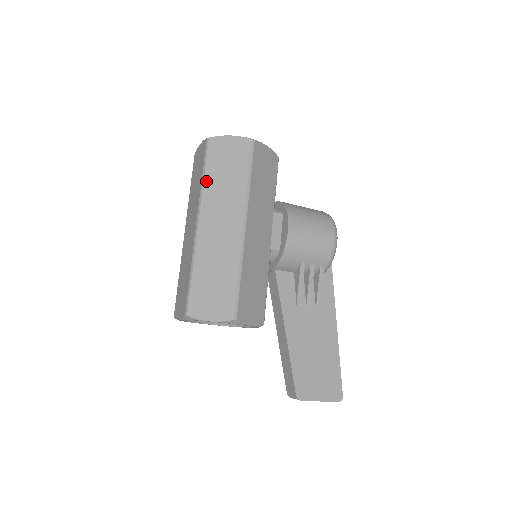
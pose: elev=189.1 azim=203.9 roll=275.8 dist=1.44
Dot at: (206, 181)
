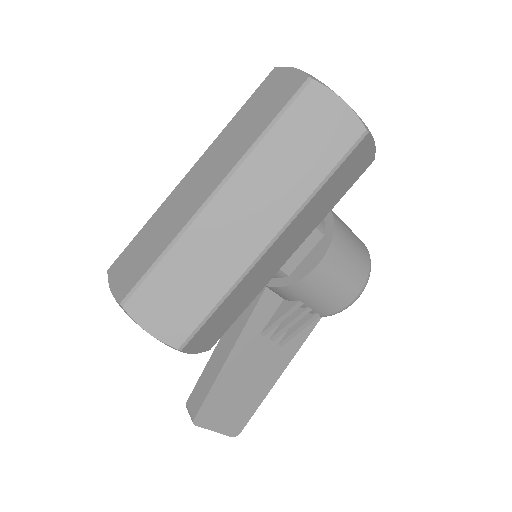
Dot at: (264, 143)
